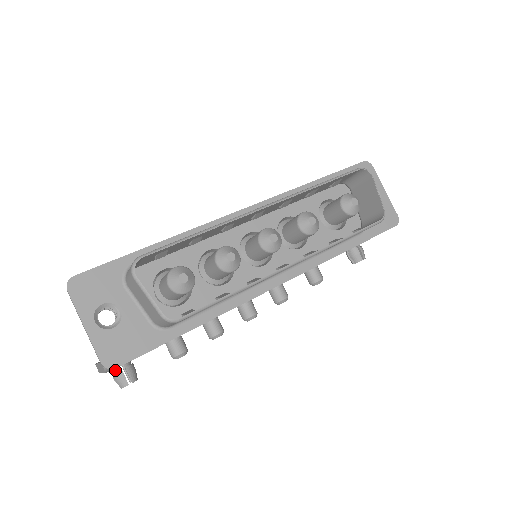
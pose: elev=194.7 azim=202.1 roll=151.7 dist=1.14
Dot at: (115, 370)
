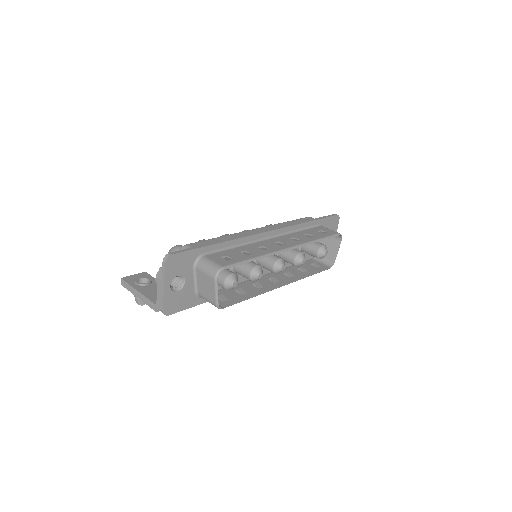
Dot at: occluded
